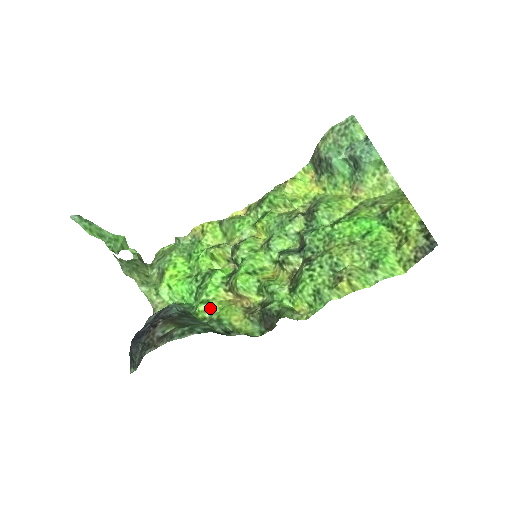
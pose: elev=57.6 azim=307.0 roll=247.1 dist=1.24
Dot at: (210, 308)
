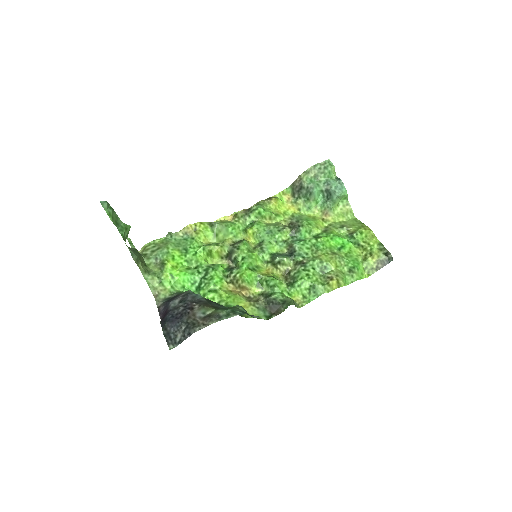
Dot at: (218, 296)
